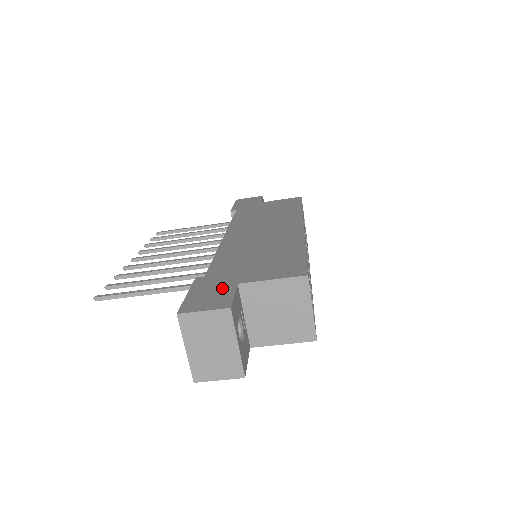
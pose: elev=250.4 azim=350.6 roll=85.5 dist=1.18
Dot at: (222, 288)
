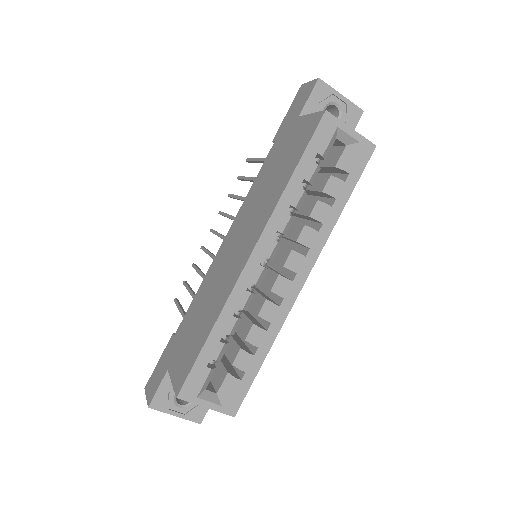
Dot at: (163, 370)
